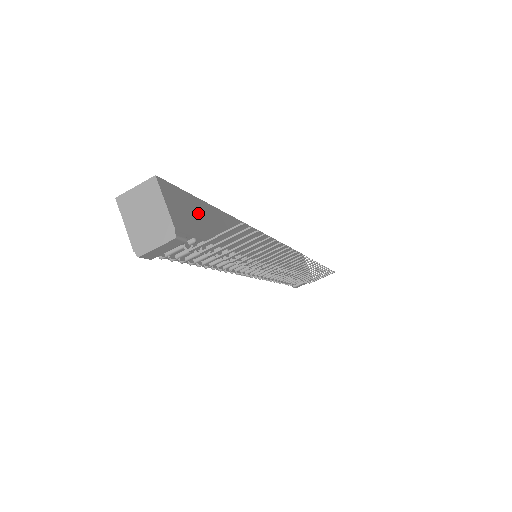
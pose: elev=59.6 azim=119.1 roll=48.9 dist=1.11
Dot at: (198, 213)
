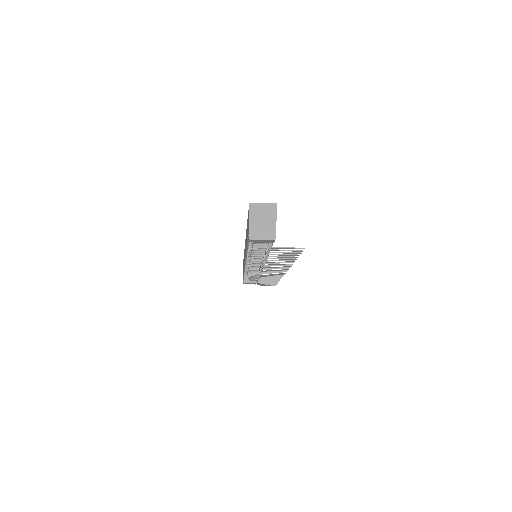
Dot at: occluded
